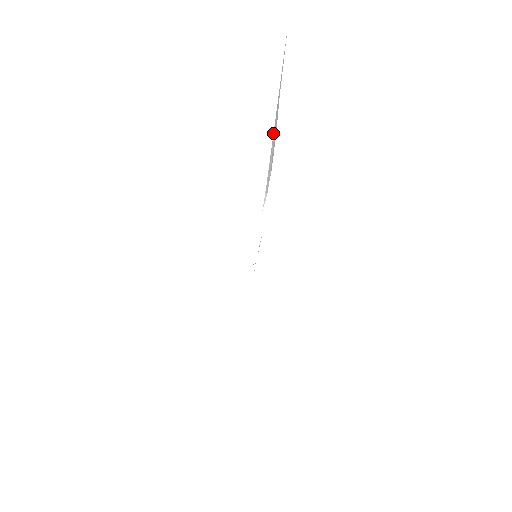
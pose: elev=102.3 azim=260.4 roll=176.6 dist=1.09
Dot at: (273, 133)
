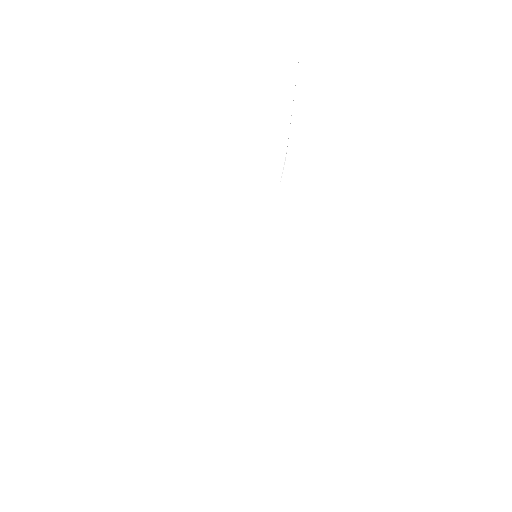
Dot at: occluded
